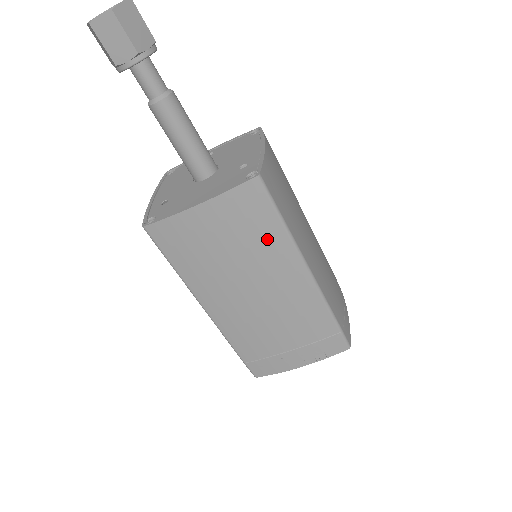
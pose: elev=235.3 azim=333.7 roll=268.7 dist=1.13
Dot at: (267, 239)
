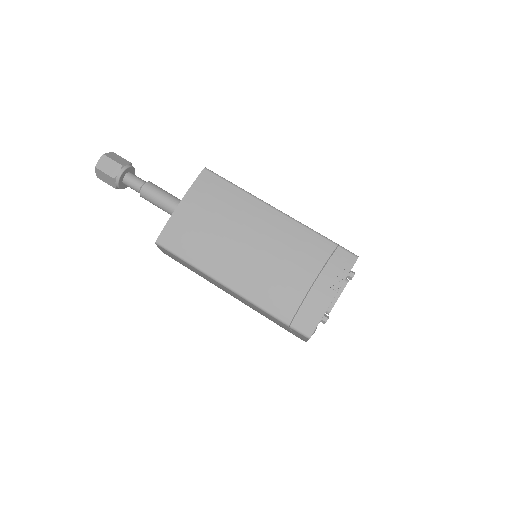
Dot at: (233, 202)
